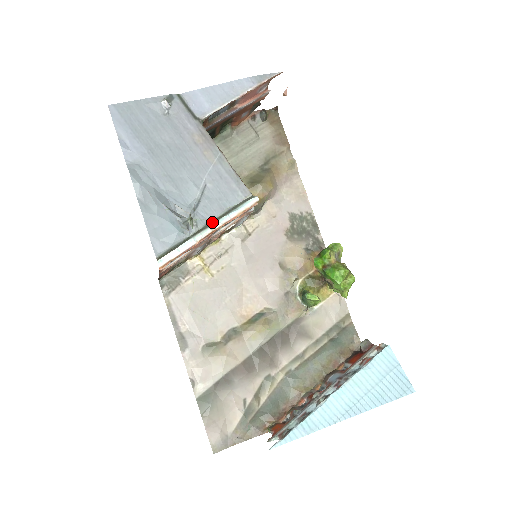
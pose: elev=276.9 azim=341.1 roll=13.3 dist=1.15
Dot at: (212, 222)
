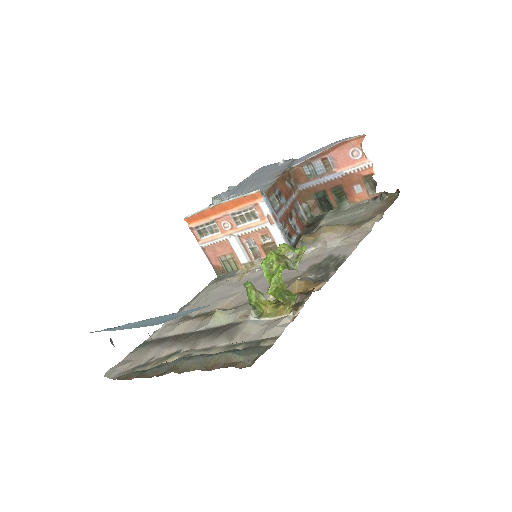
Dot at: occluded
